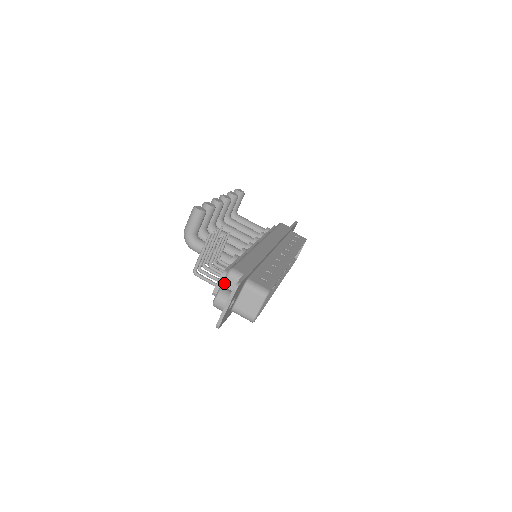
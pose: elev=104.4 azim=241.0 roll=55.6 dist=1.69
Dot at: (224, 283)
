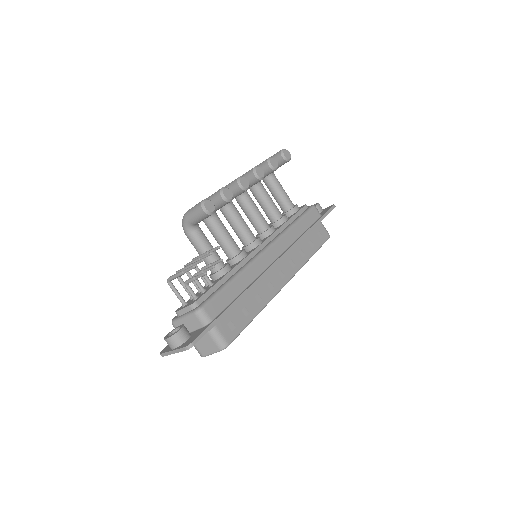
Dot at: (188, 317)
